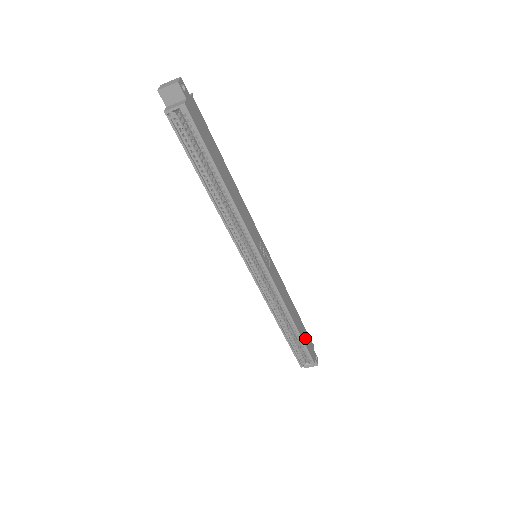
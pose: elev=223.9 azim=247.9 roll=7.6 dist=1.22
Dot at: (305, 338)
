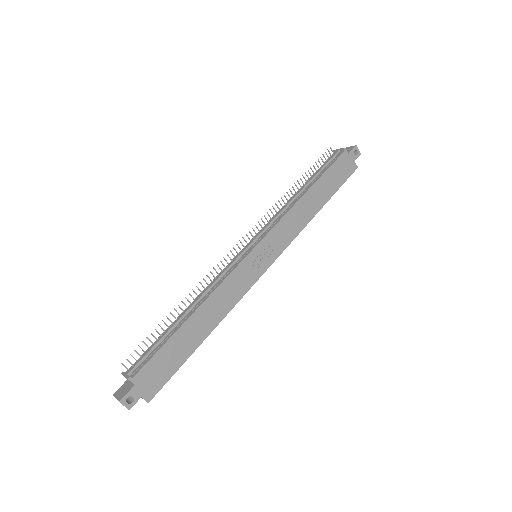
Dot at: (336, 180)
